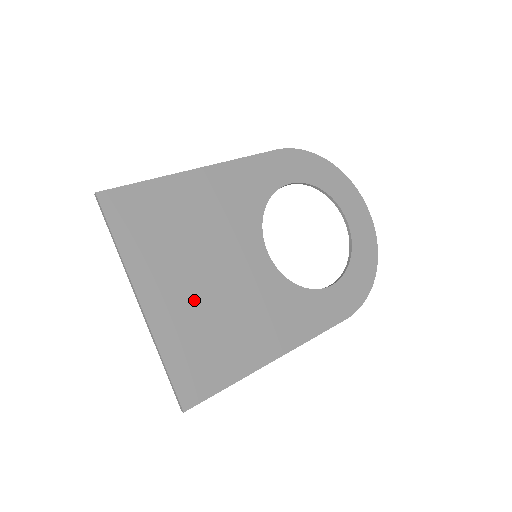
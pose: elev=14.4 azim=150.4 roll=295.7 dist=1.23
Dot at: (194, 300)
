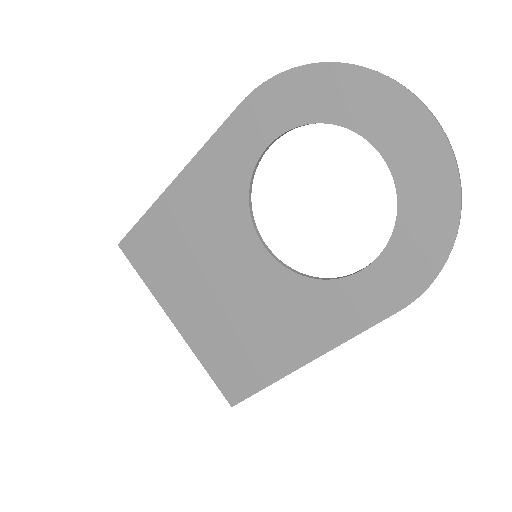
Dot at: (210, 316)
